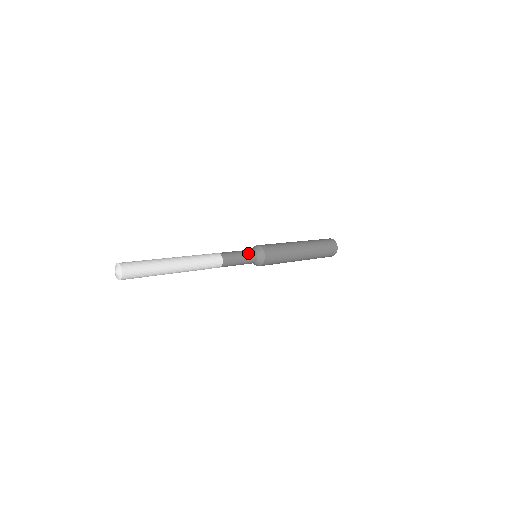
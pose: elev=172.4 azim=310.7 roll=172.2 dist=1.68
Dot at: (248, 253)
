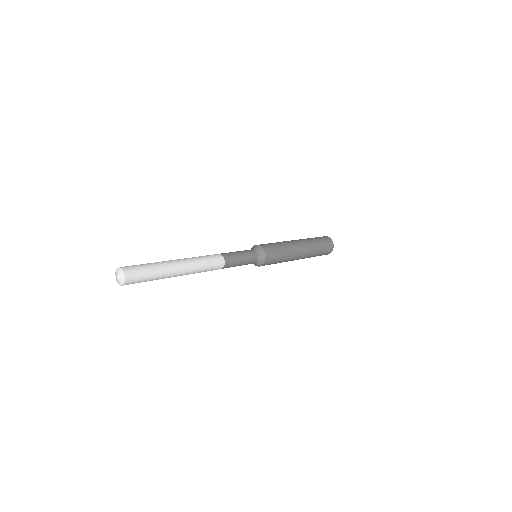
Dot at: (247, 251)
